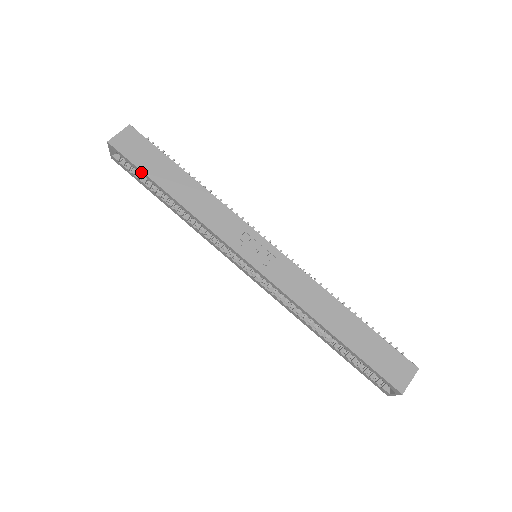
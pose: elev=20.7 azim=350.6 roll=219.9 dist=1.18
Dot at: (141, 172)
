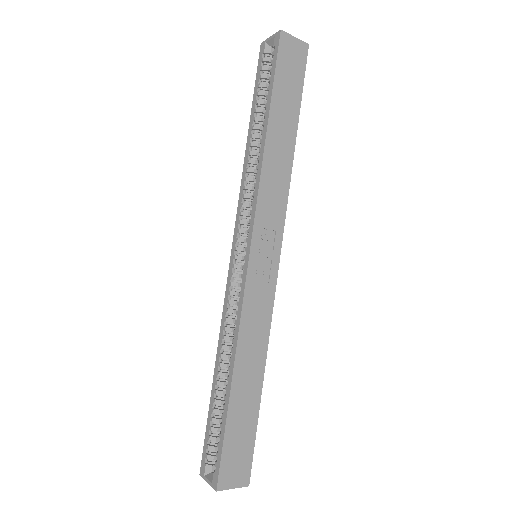
Dot at: (271, 85)
